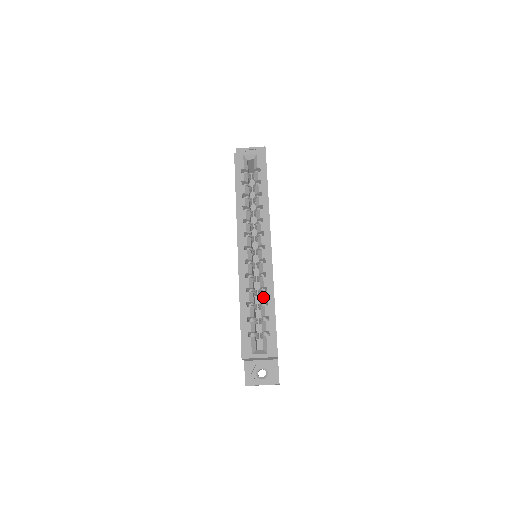
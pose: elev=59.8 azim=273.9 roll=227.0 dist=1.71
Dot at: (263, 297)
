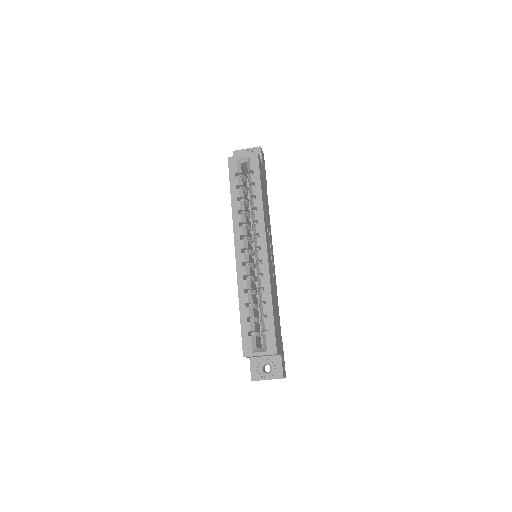
Dot at: (261, 297)
